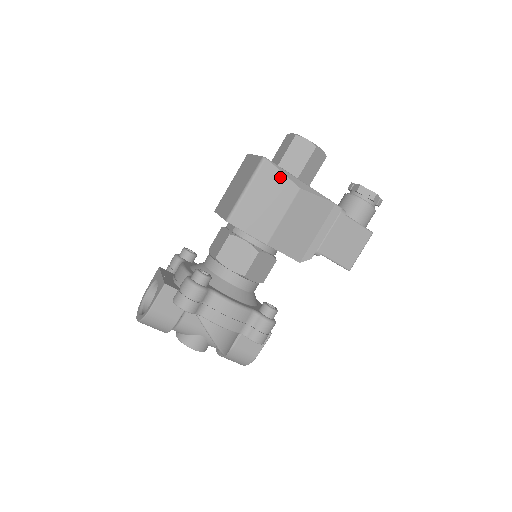
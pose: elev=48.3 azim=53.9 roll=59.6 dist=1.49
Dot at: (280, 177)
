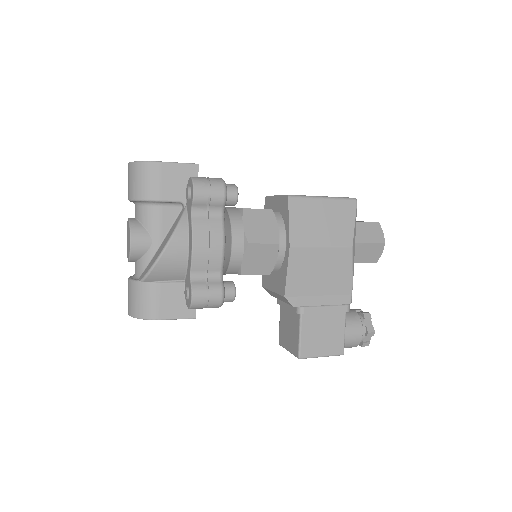
Dot at: (351, 222)
